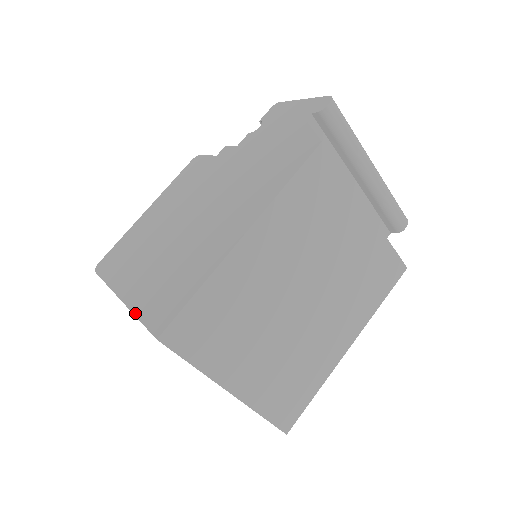
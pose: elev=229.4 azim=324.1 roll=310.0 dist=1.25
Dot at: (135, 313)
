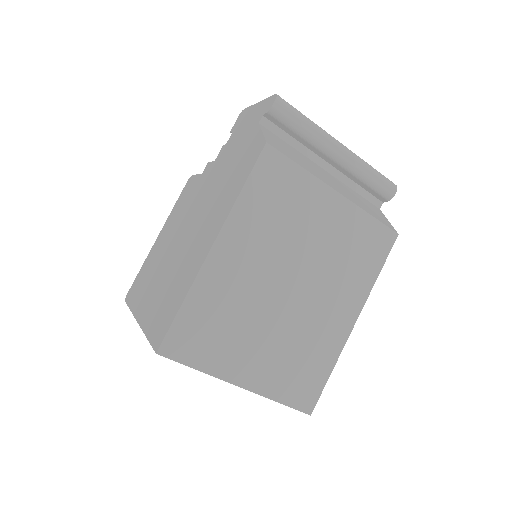
Dot at: (145, 333)
